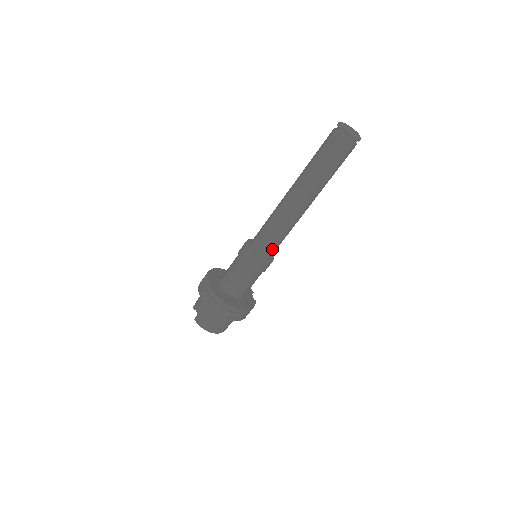
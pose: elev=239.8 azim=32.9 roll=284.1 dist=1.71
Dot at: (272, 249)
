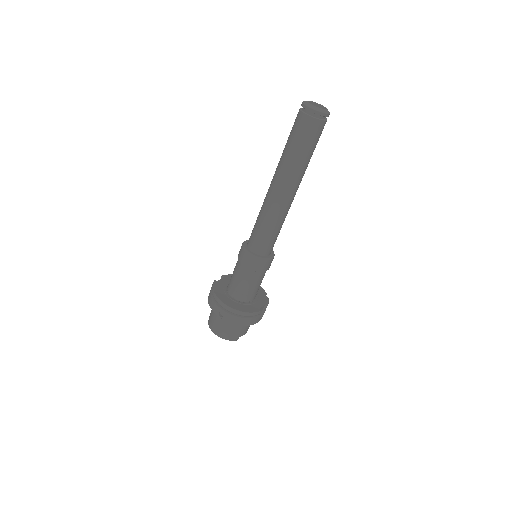
Dot at: (260, 244)
